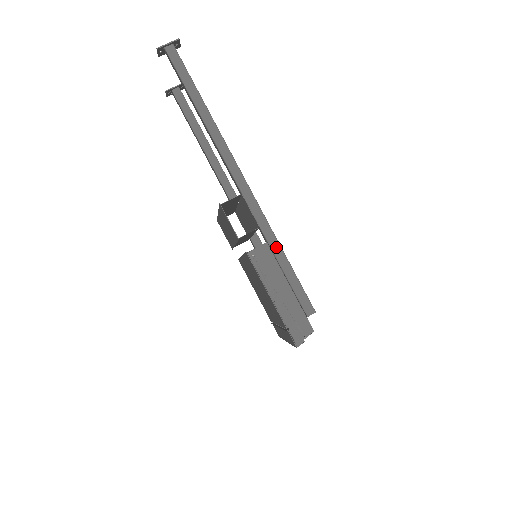
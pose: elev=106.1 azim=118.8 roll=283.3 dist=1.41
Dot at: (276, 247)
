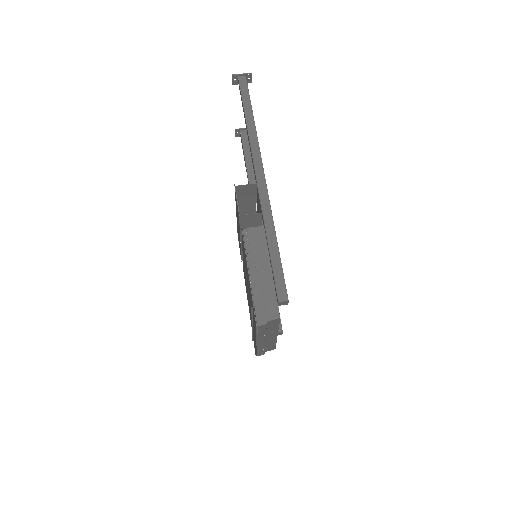
Dot at: (271, 232)
